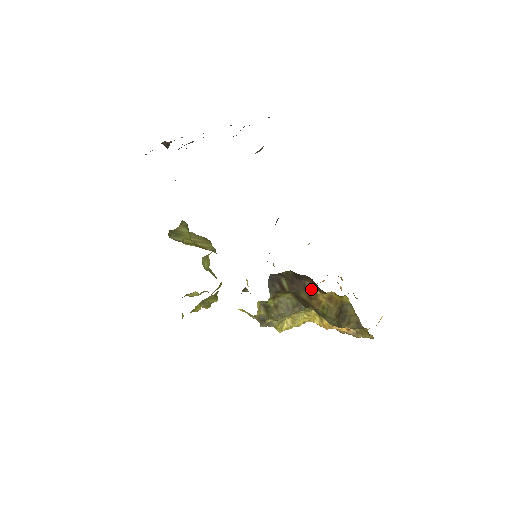
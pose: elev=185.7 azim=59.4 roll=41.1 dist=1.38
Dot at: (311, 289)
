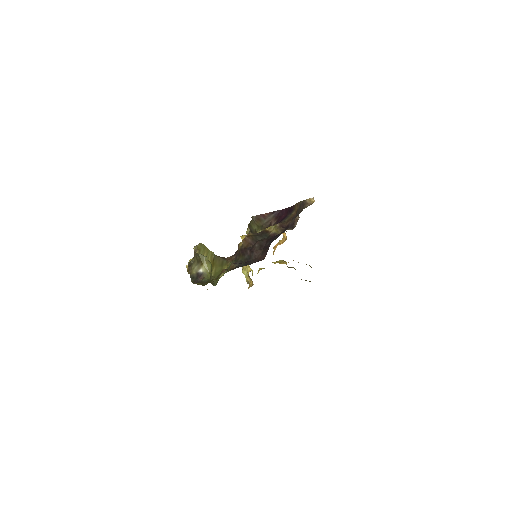
Dot at: occluded
